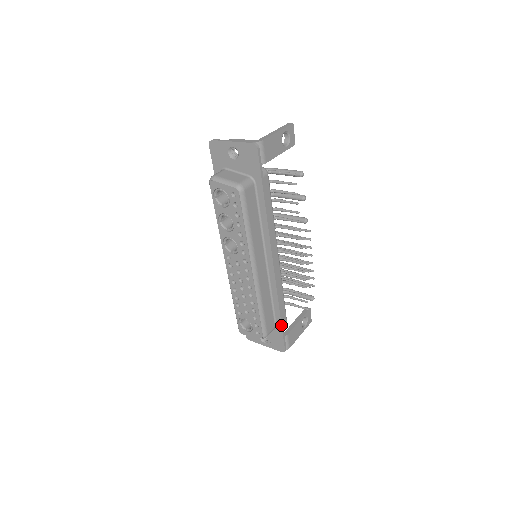
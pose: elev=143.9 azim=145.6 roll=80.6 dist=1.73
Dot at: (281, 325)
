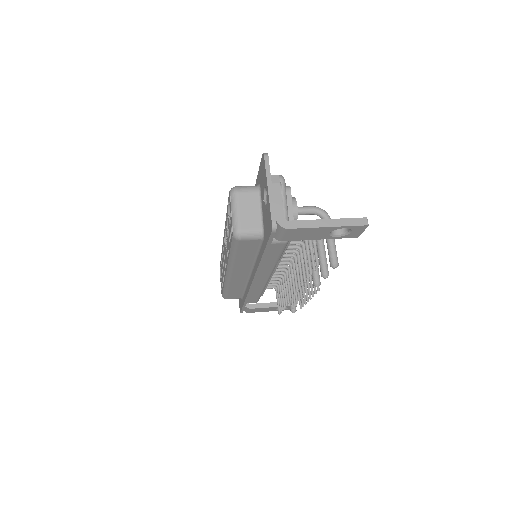
Dot at: (243, 304)
